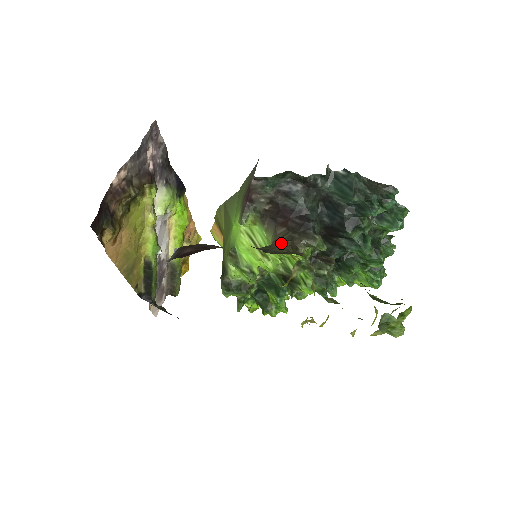
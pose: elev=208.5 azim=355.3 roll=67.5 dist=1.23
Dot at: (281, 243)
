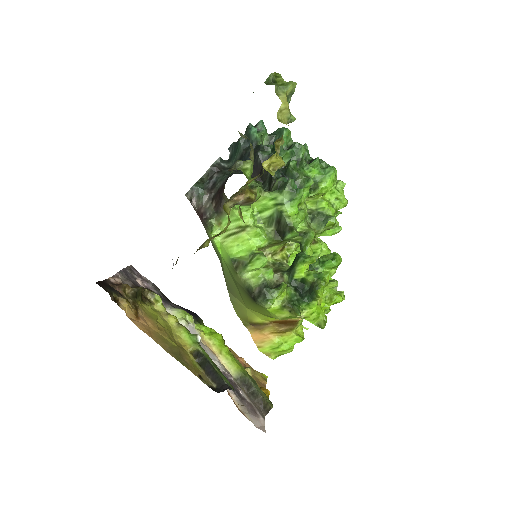
Dot at: occluded
